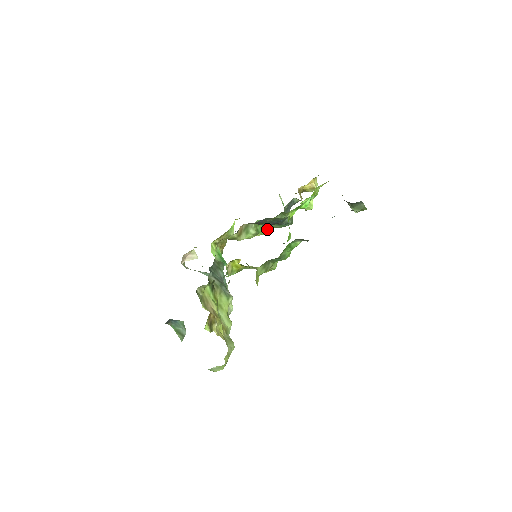
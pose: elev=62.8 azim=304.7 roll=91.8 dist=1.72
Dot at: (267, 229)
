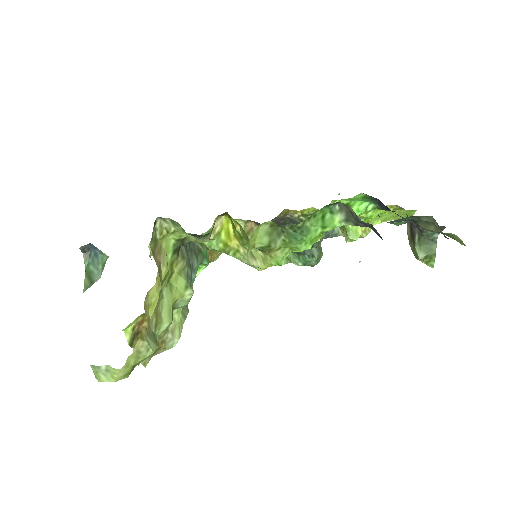
Dot at: occluded
